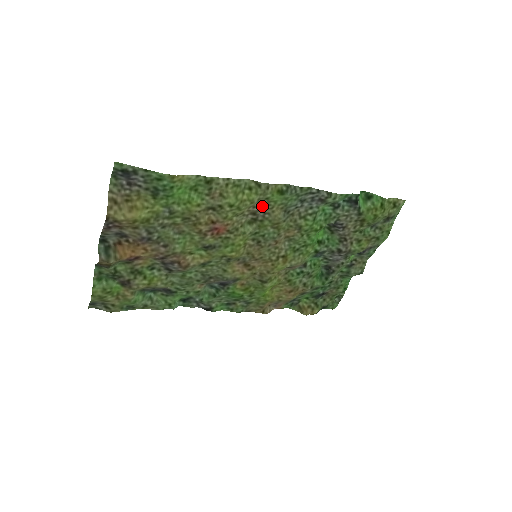
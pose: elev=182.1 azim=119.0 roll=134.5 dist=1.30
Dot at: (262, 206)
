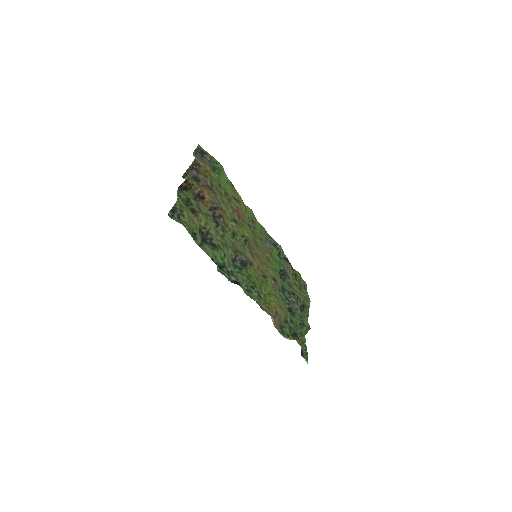
Dot at: (252, 223)
